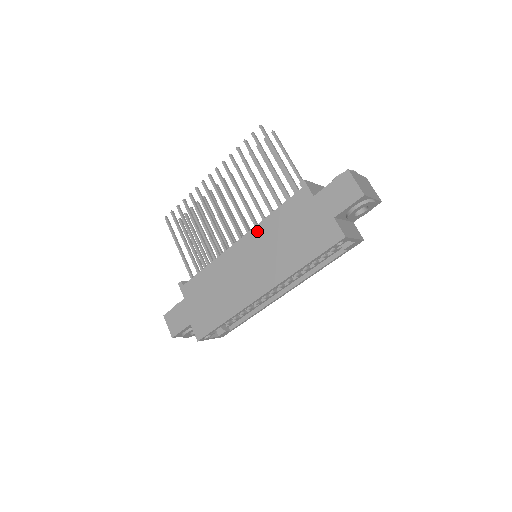
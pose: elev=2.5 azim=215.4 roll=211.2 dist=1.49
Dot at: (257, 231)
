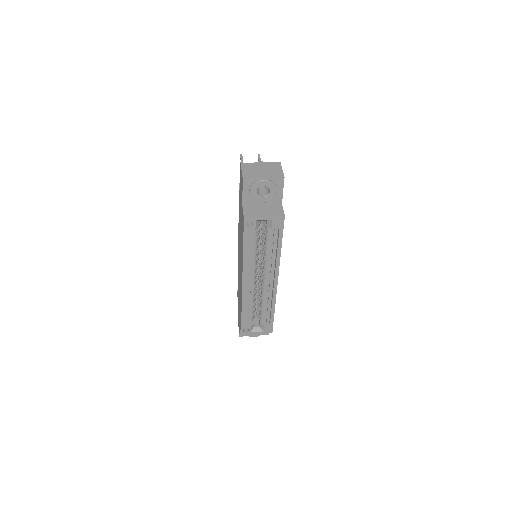
Dot at: (238, 235)
